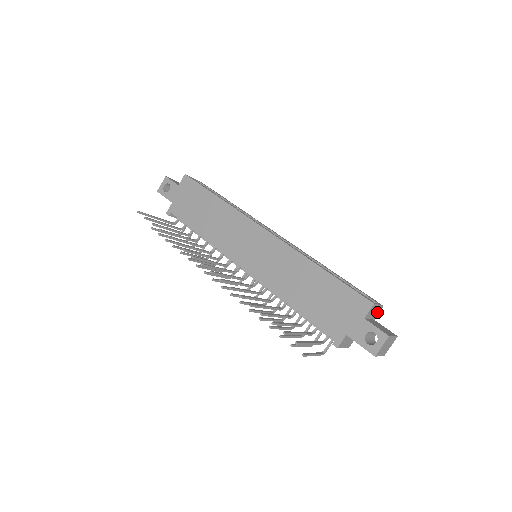
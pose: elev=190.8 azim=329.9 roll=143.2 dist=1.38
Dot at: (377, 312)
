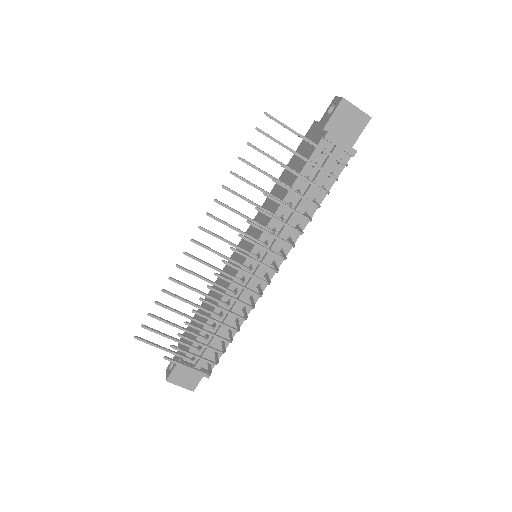
Dot at: occluded
